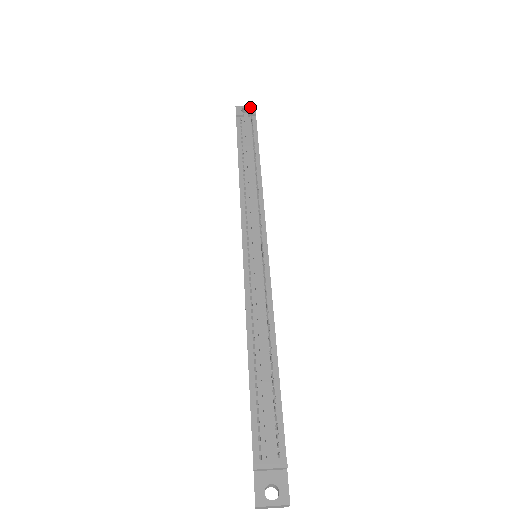
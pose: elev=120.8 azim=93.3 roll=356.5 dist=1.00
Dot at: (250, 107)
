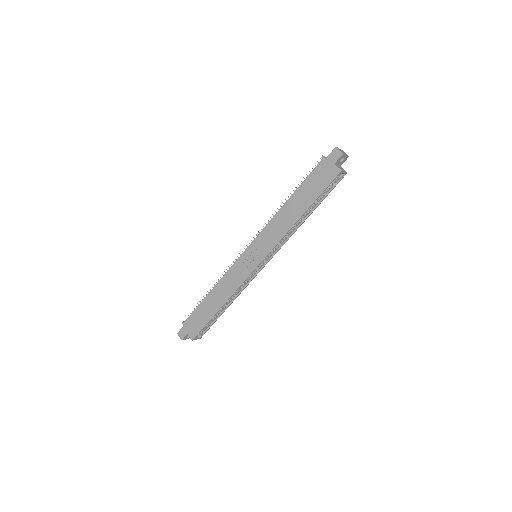
Dot at: occluded
